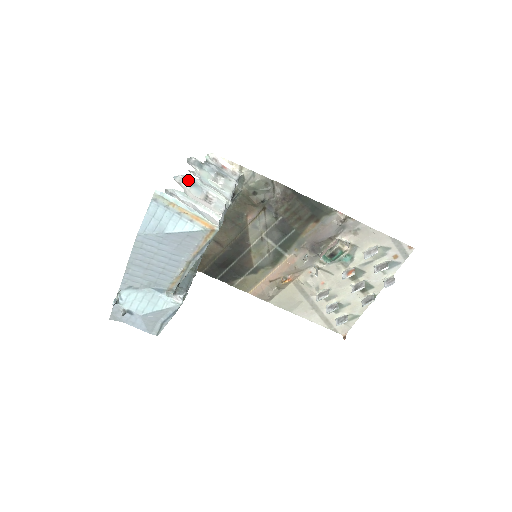
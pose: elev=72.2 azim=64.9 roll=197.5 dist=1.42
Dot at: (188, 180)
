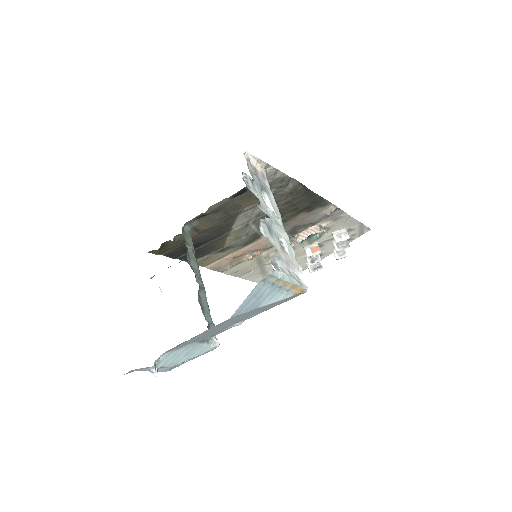
Dot at: (267, 226)
